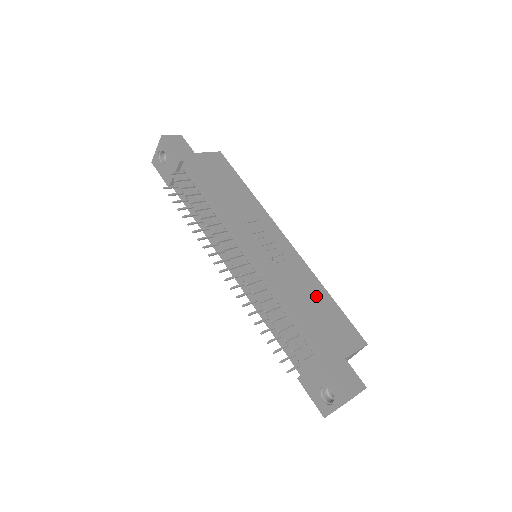
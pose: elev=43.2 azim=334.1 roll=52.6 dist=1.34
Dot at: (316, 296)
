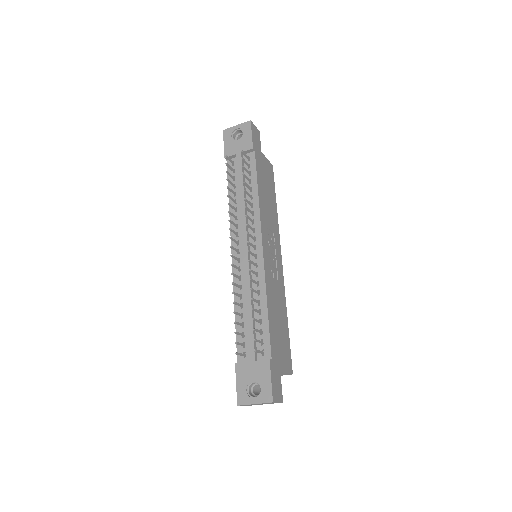
Dot at: (282, 315)
